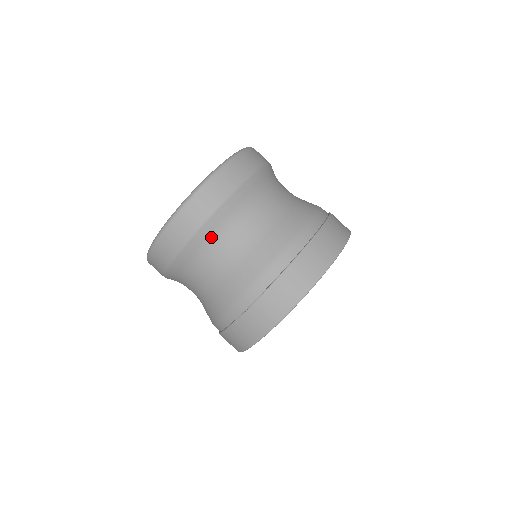
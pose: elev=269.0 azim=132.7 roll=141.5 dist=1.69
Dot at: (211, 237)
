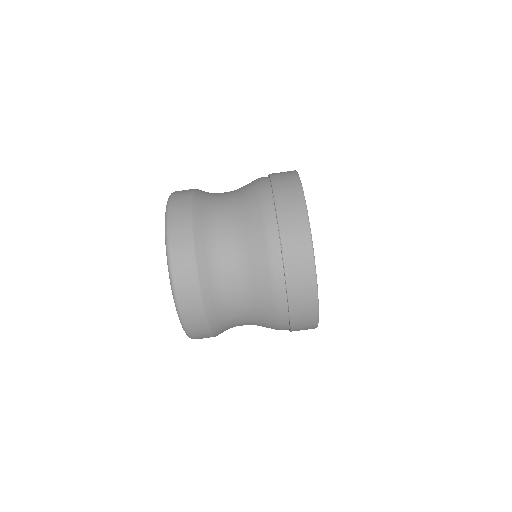
Dot at: (207, 238)
